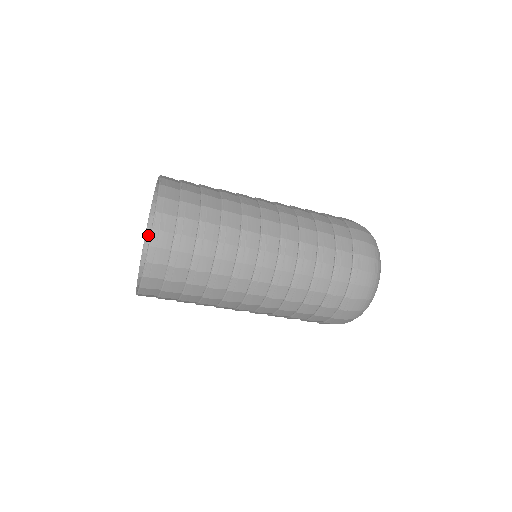
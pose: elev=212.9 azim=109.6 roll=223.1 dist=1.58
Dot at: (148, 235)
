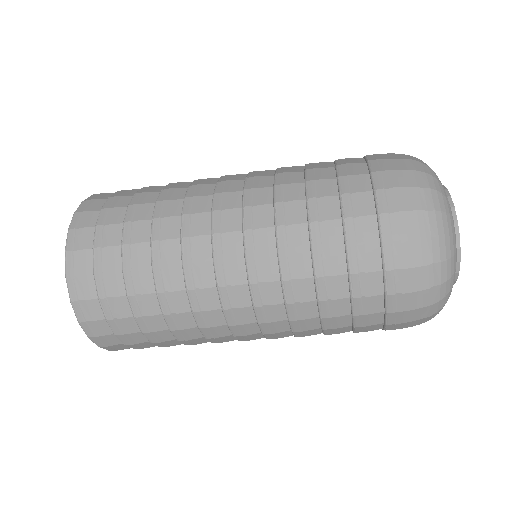
Dot at: occluded
